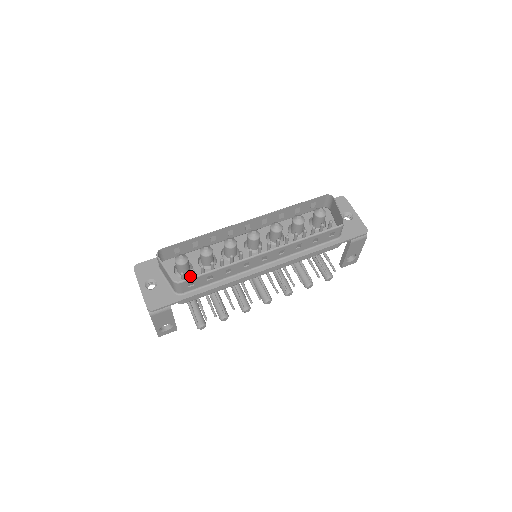
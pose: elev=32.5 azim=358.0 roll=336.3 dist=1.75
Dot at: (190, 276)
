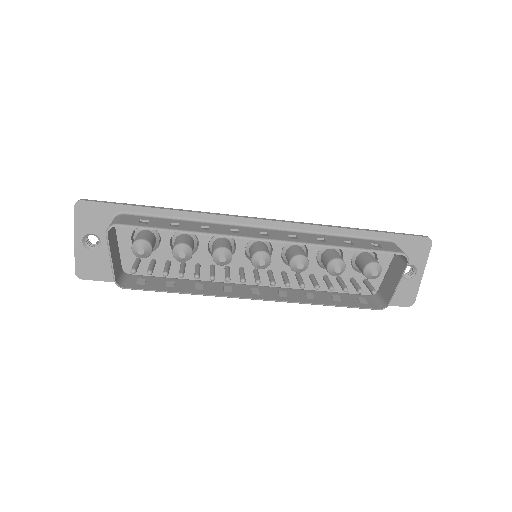
Dot at: occluded
